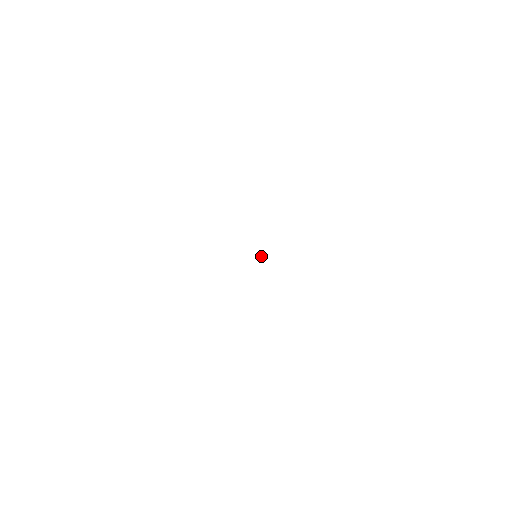
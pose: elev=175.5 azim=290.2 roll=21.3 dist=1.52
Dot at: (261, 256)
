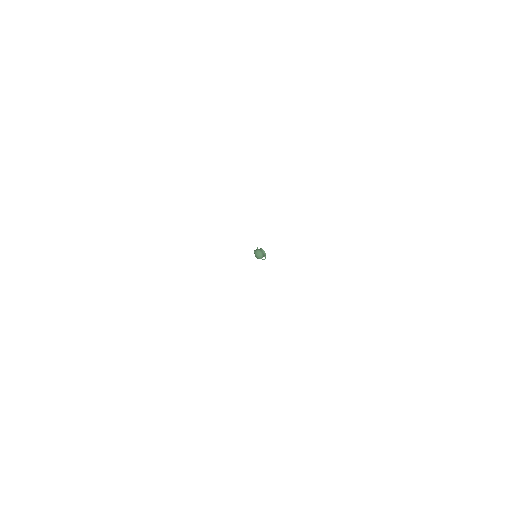
Dot at: occluded
